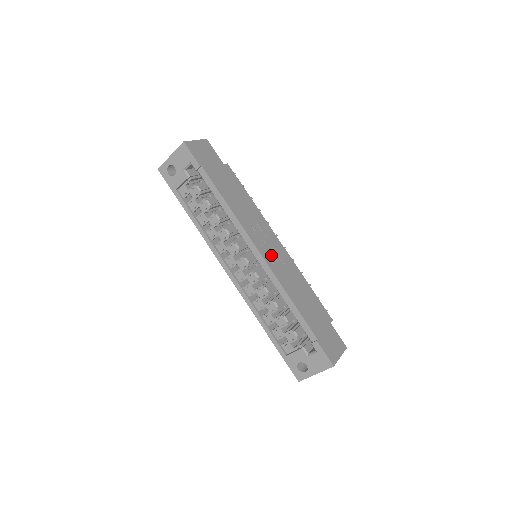
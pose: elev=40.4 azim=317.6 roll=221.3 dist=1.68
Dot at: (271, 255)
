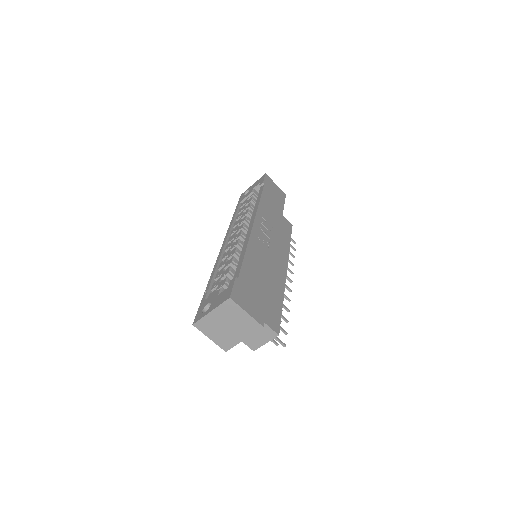
Dot at: (262, 236)
